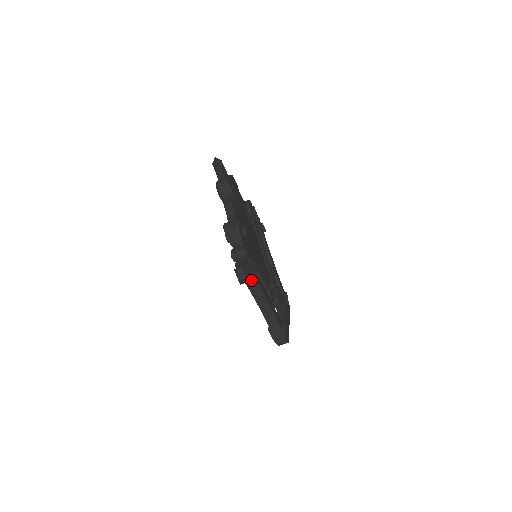
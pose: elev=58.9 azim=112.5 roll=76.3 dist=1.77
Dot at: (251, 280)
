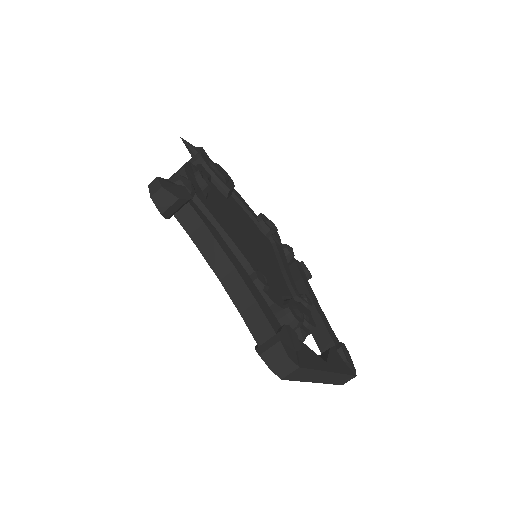
Dot at: (176, 199)
